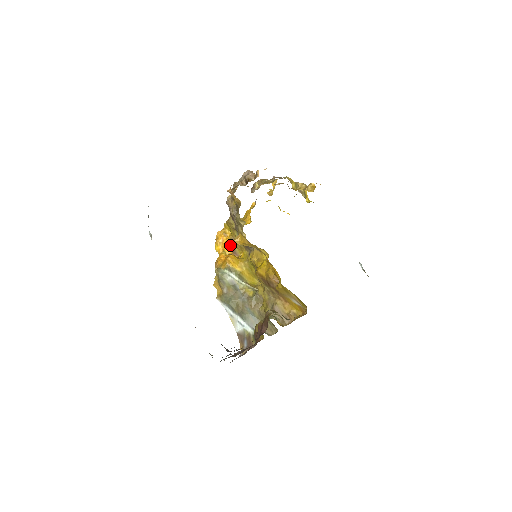
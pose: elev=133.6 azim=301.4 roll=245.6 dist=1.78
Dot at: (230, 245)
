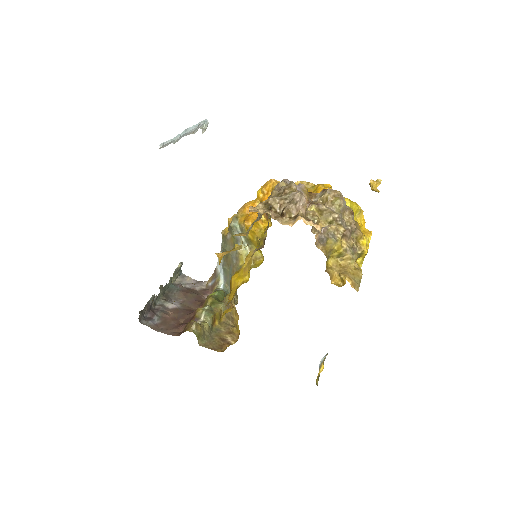
Dot at: occluded
